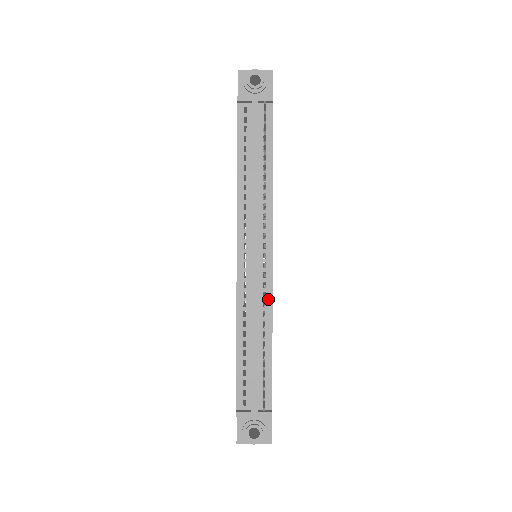
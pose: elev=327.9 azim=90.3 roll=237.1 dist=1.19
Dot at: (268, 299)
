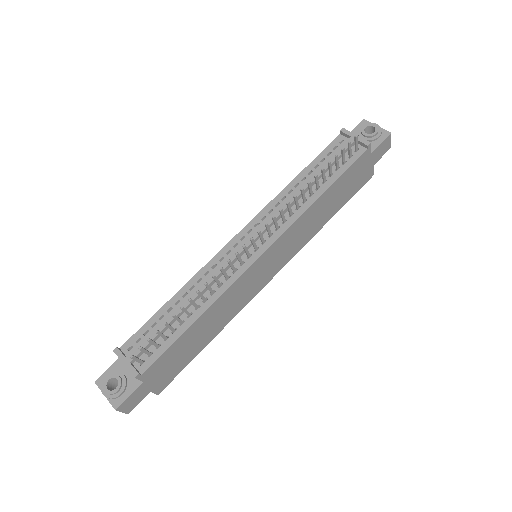
Dot at: (227, 284)
